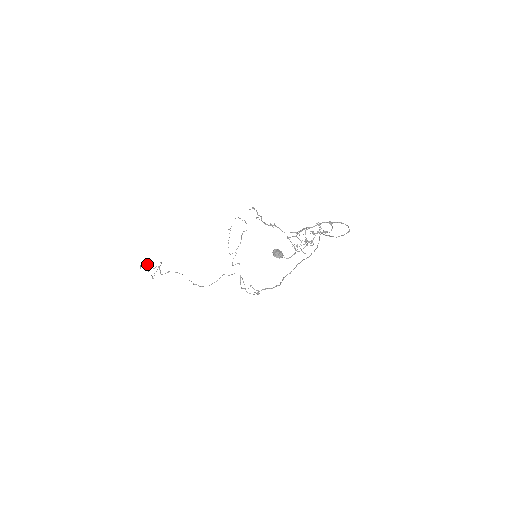
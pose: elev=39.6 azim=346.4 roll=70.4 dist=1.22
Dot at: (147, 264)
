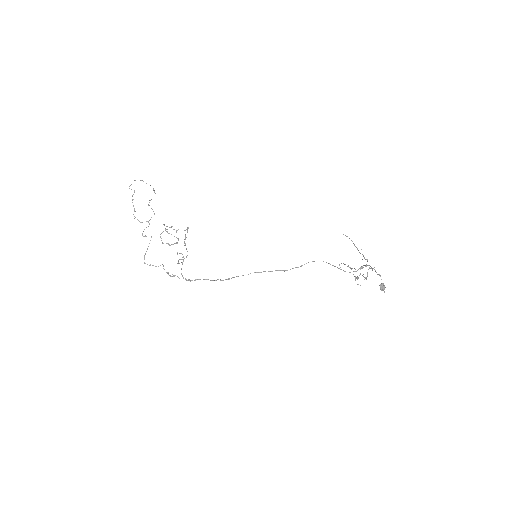
Dot at: occluded
